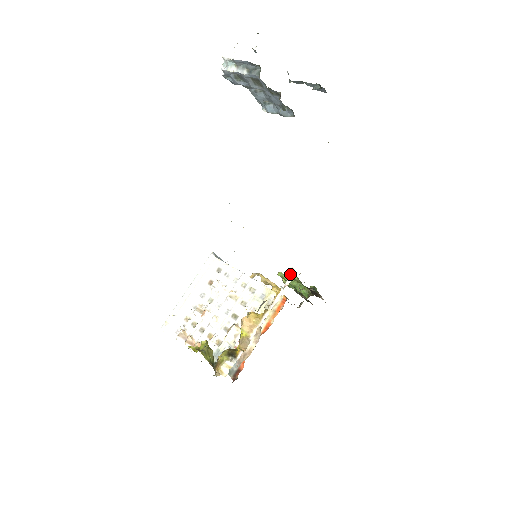
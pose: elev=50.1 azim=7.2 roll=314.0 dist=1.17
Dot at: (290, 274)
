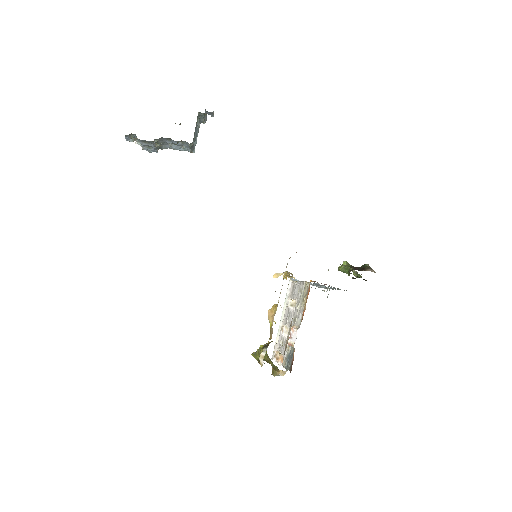
Dot at: occluded
